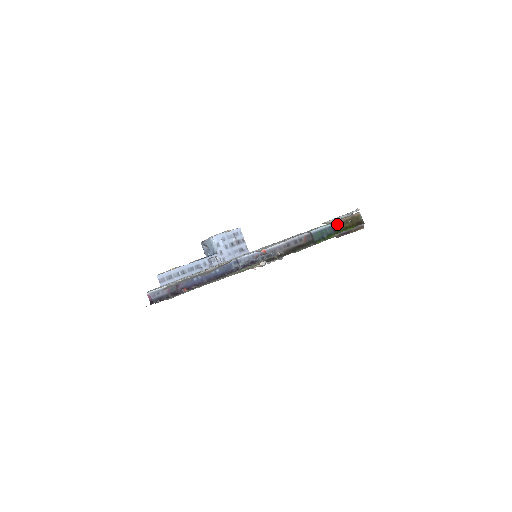
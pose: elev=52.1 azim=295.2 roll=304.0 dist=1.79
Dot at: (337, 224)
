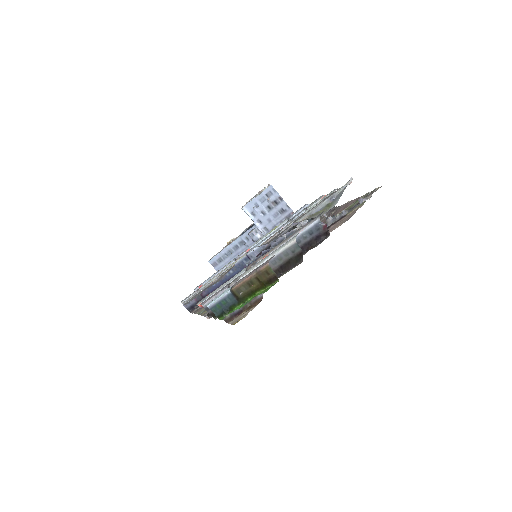
Dot at: (238, 289)
